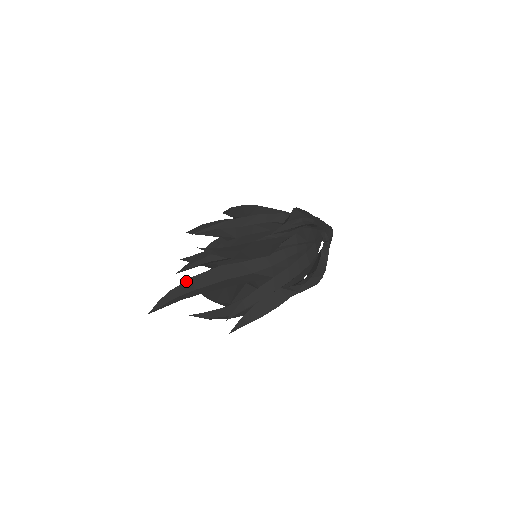
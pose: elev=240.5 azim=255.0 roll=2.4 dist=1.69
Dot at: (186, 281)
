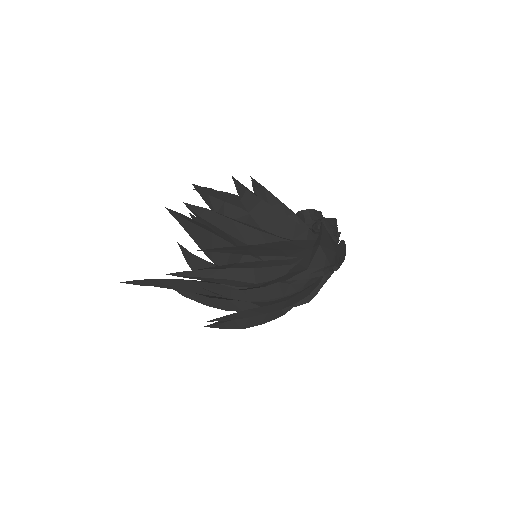
Dot at: (174, 279)
